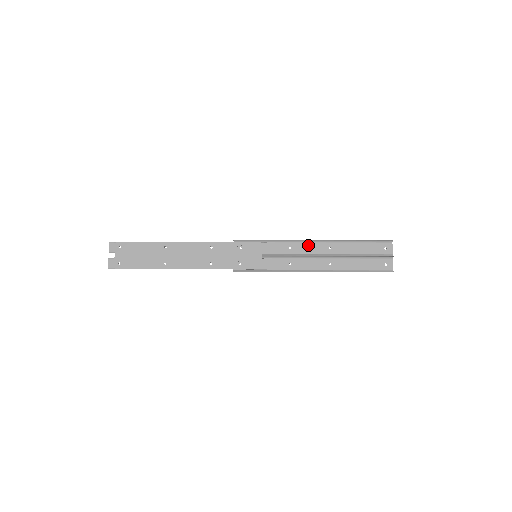
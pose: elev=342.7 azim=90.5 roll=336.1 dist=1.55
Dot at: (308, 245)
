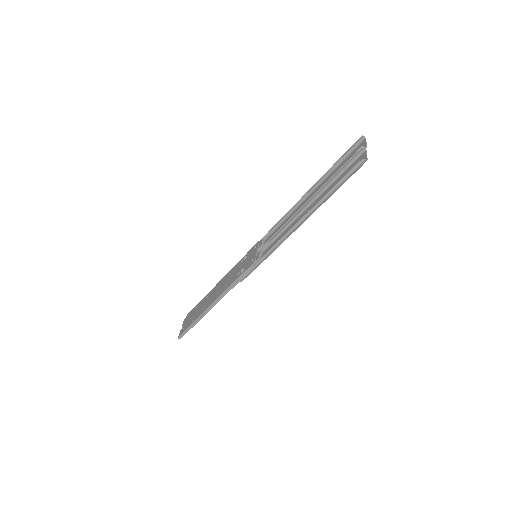
Dot at: (294, 213)
